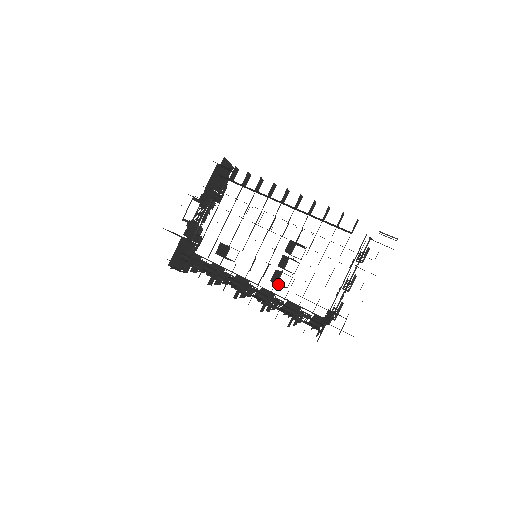
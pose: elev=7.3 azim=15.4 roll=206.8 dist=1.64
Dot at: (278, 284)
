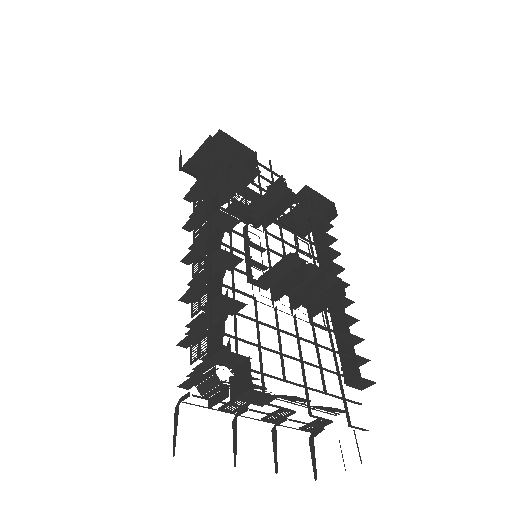
Dot at: occluded
